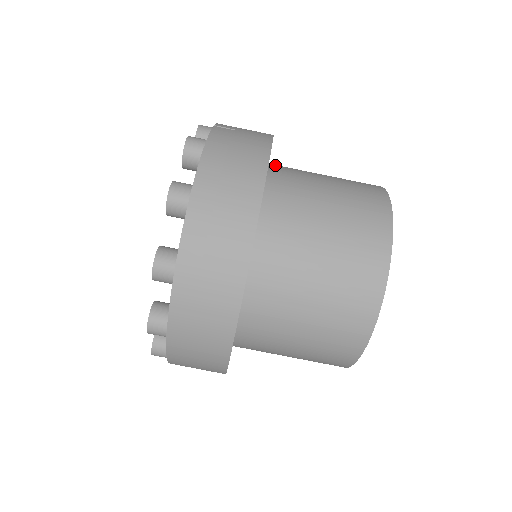
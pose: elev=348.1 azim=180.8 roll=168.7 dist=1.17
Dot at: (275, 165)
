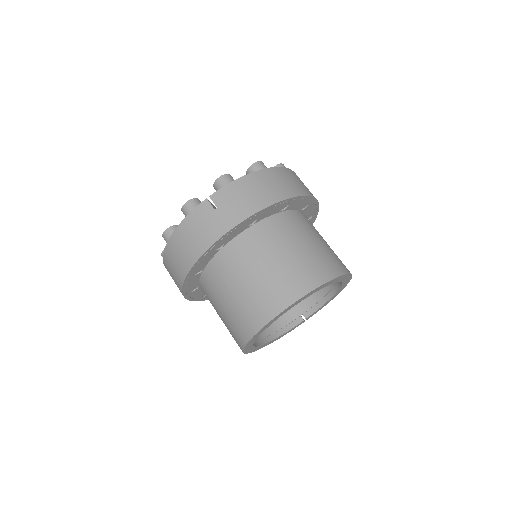
Dot at: (249, 233)
